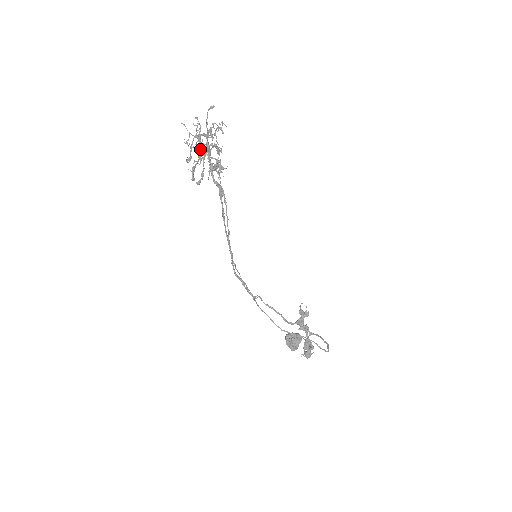
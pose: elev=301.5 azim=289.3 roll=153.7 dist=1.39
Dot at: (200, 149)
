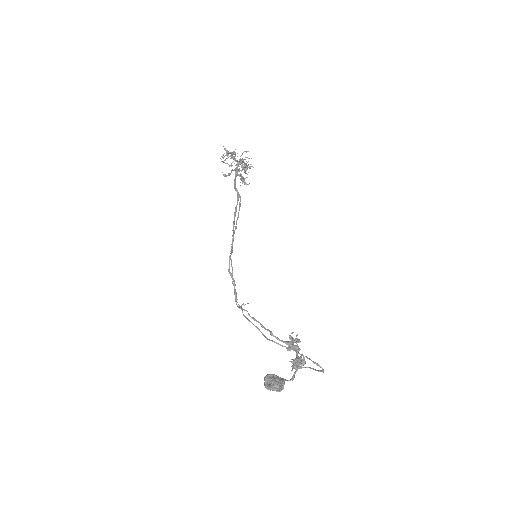
Dot at: (234, 157)
